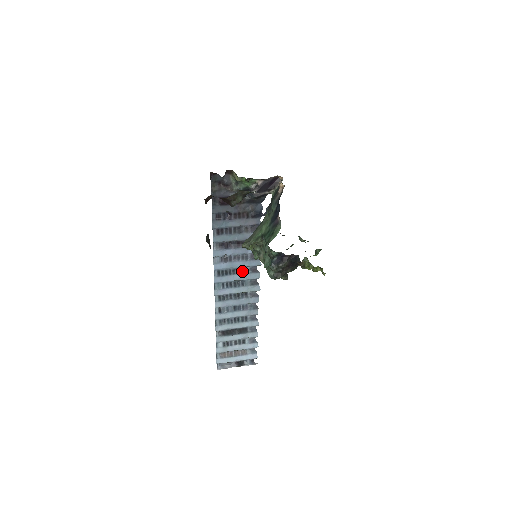
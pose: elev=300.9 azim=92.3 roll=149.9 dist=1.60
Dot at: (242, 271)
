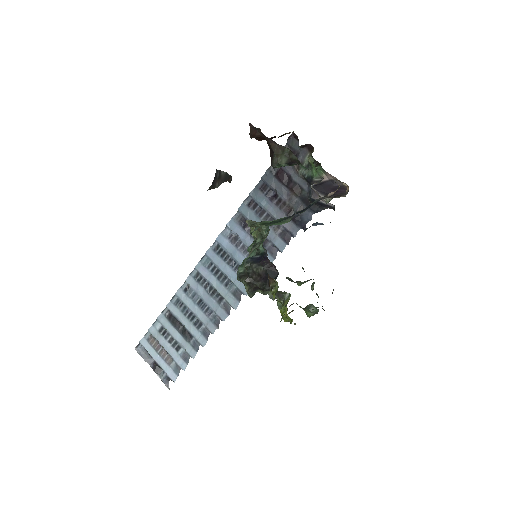
Dot at: occluded
